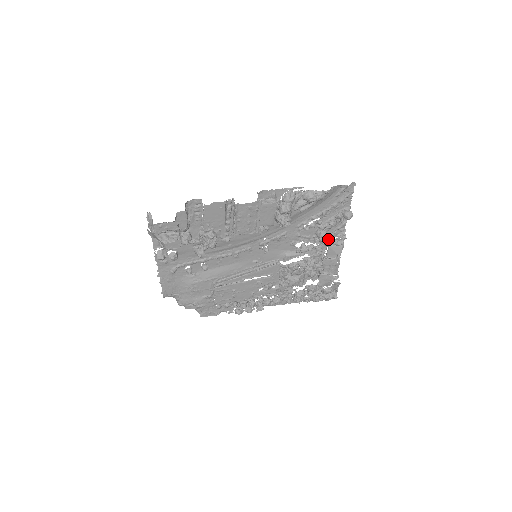
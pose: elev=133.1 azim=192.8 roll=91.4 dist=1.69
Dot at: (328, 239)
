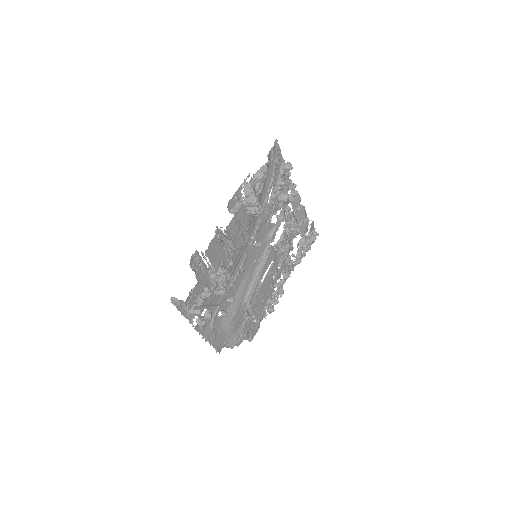
Dot at: occluded
